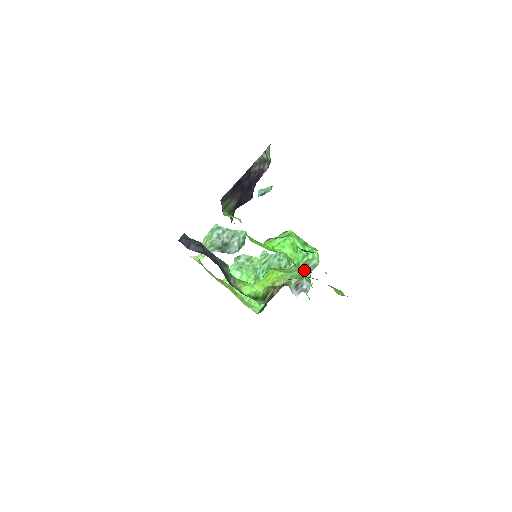
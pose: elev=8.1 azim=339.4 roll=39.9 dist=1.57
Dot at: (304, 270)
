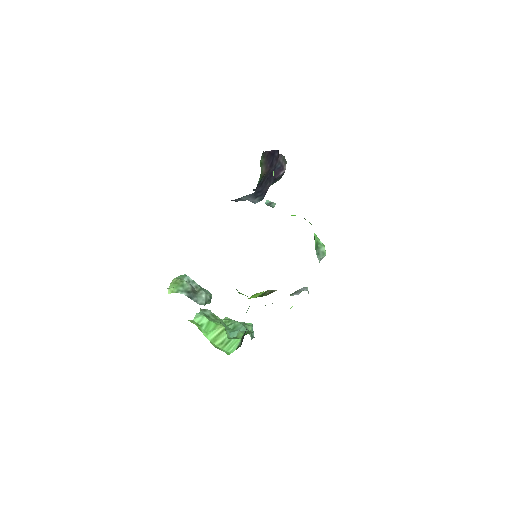
Dot at: (316, 251)
